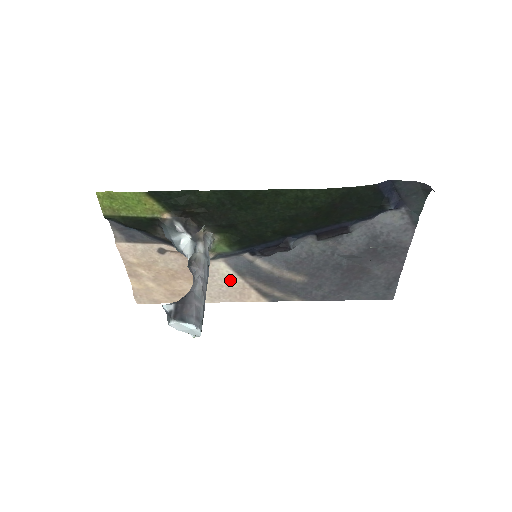
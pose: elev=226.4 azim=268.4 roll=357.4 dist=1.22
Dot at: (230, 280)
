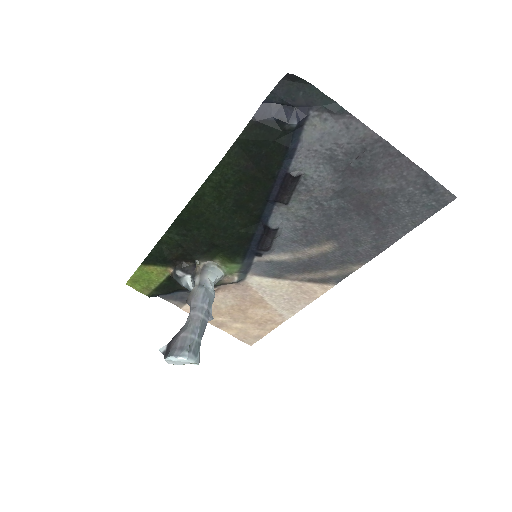
Dot at: (279, 287)
